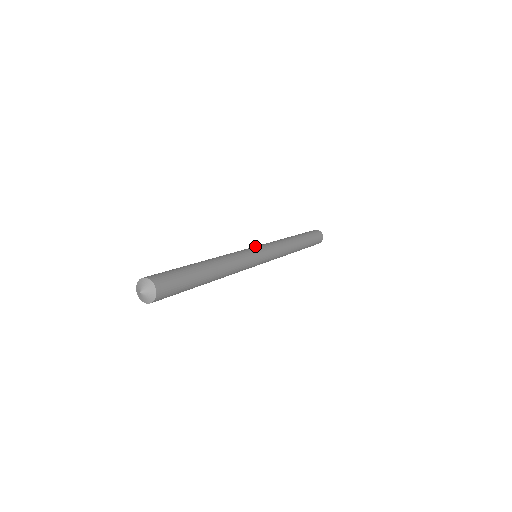
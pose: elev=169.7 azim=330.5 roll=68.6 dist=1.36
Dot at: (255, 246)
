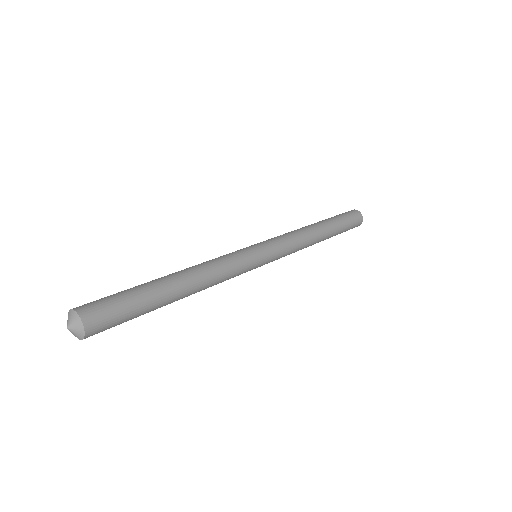
Dot at: (257, 244)
